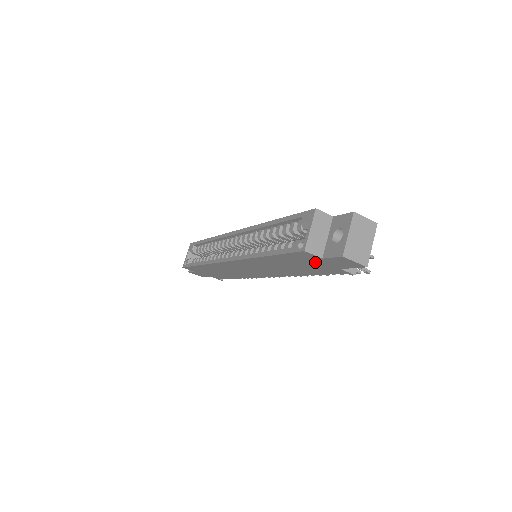
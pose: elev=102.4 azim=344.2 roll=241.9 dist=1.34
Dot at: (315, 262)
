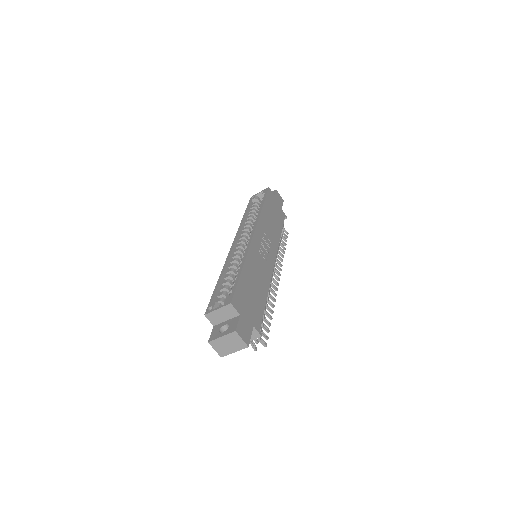
Dot at: occluded
